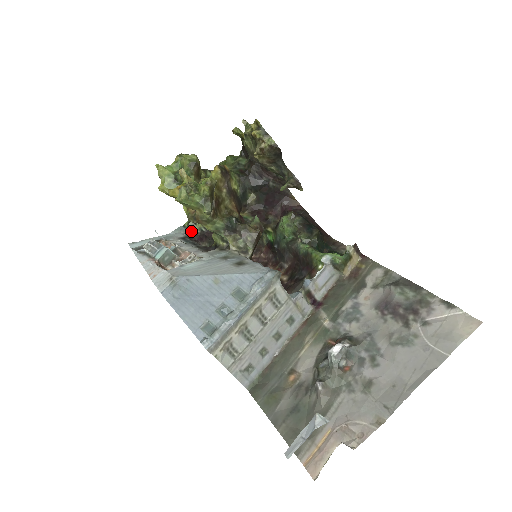
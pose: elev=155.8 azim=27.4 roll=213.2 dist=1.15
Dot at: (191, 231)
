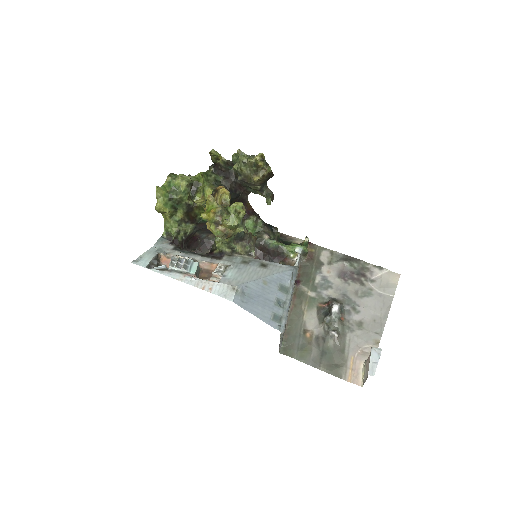
Dot at: (177, 241)
